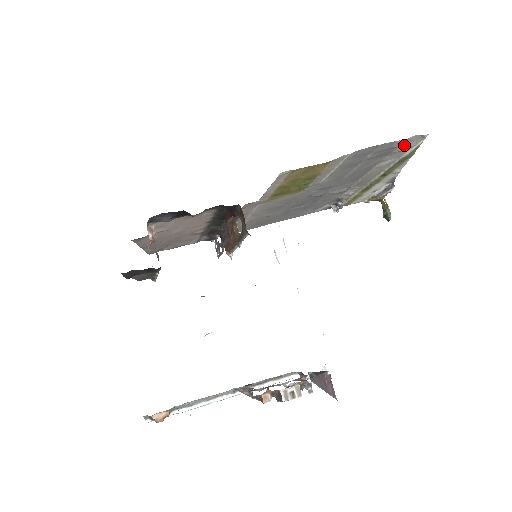
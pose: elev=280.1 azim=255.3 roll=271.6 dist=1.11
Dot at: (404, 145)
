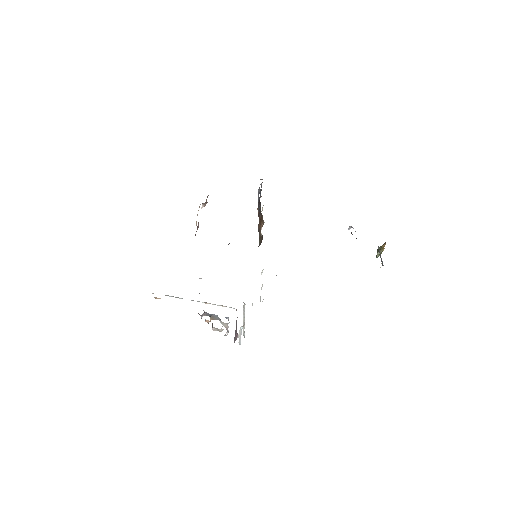
Dot at: occluded
